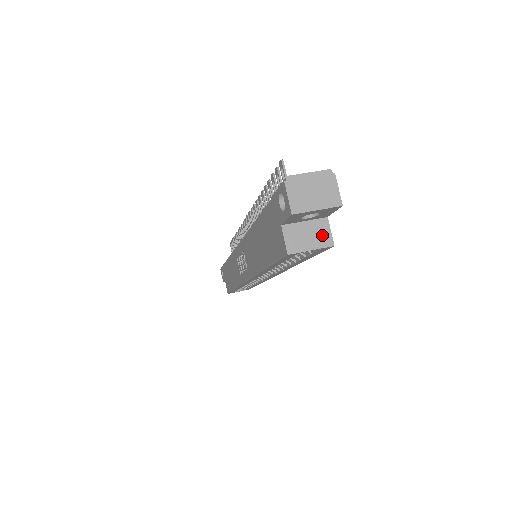
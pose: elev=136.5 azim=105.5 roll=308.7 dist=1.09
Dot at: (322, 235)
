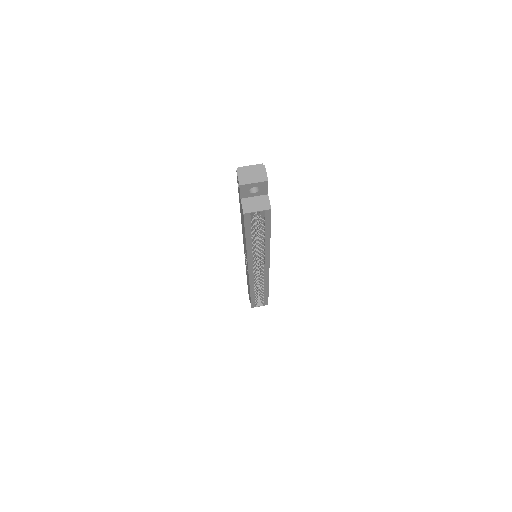
Dot at: (264, 203)
